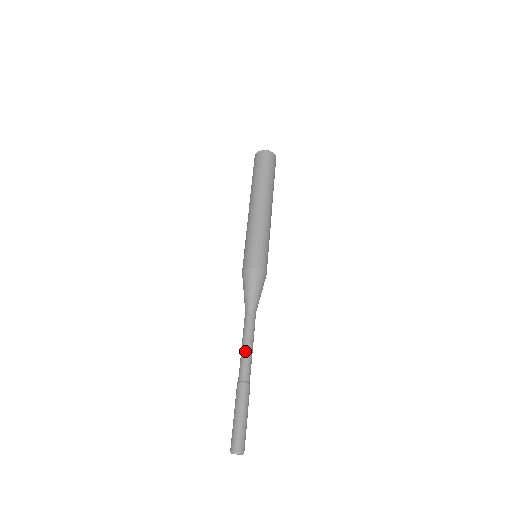
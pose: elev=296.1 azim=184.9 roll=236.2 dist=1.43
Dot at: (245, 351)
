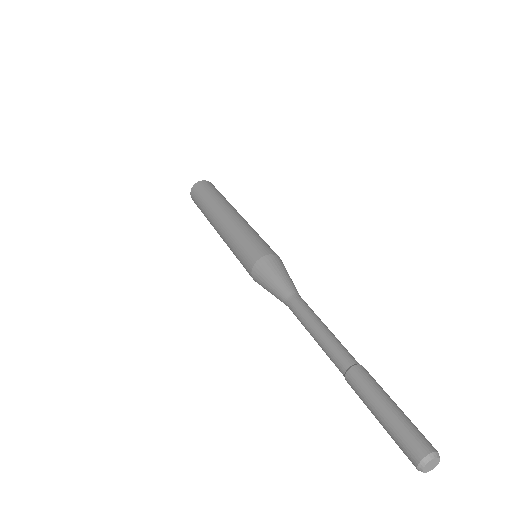
Dot at: (320, 338)
